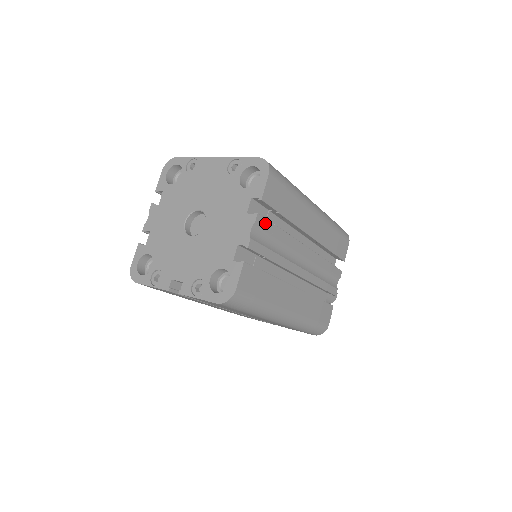
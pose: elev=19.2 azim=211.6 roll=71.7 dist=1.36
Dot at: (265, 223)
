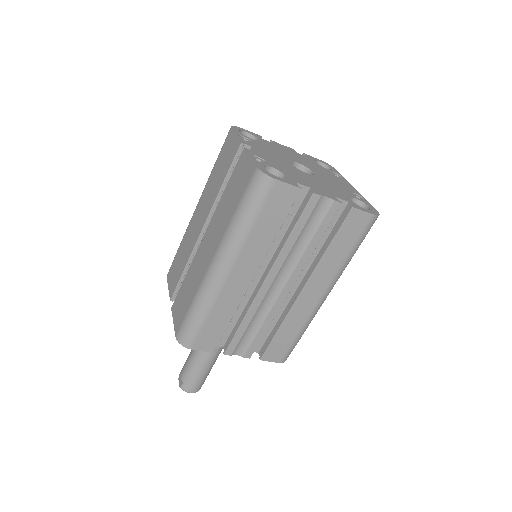
Dot at: (330, 216)
